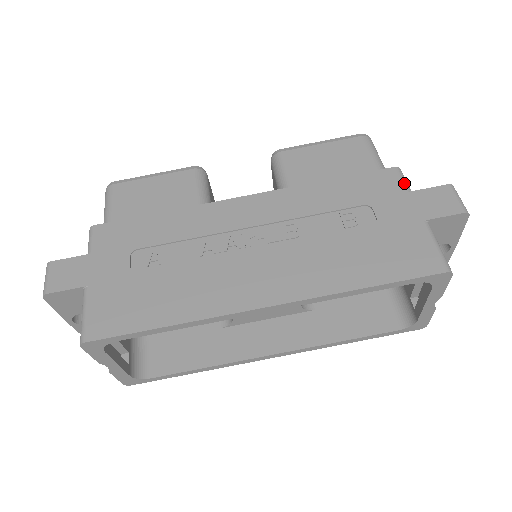
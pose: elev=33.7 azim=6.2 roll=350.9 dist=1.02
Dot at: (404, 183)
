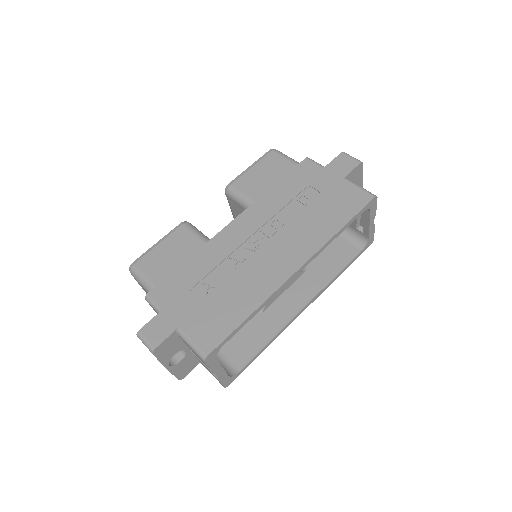
Dot at: (317, 164)
